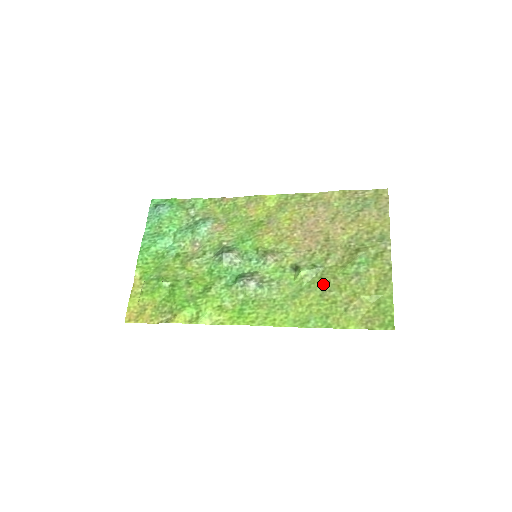
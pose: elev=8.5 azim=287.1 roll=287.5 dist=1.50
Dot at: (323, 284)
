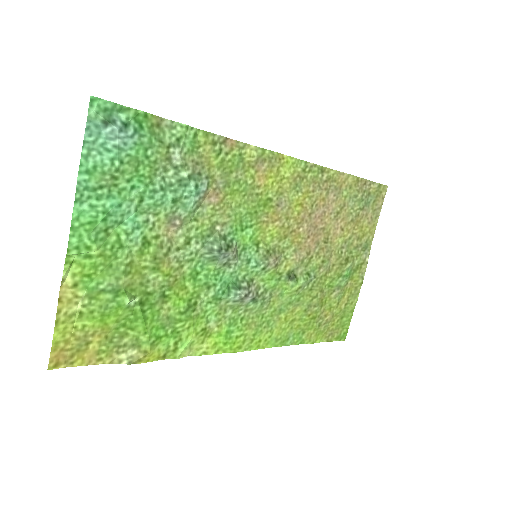
Dot at: (311, 298)
